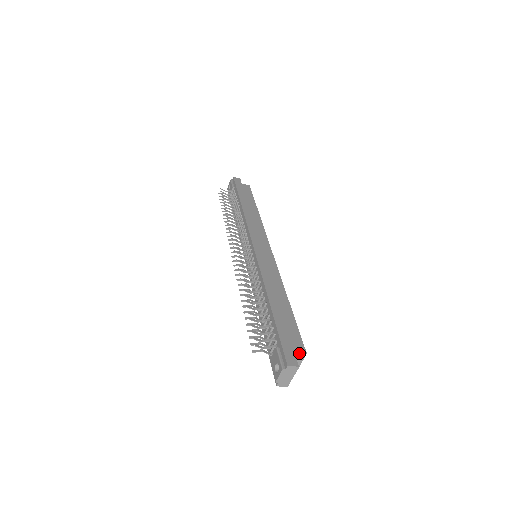
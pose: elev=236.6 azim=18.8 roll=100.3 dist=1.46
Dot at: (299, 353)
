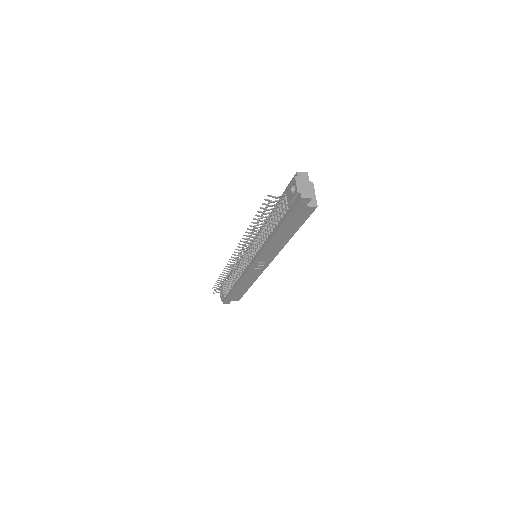
Dot at: occluded
